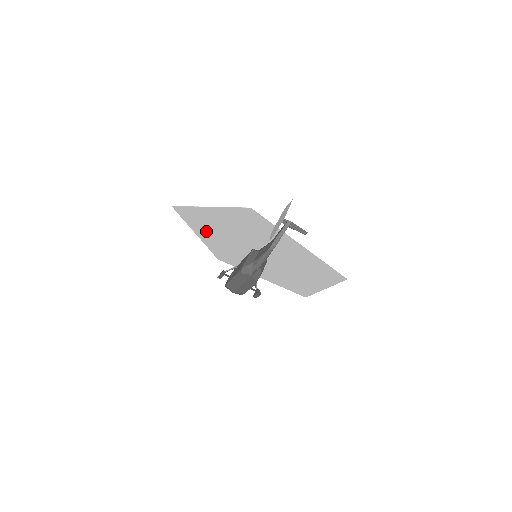
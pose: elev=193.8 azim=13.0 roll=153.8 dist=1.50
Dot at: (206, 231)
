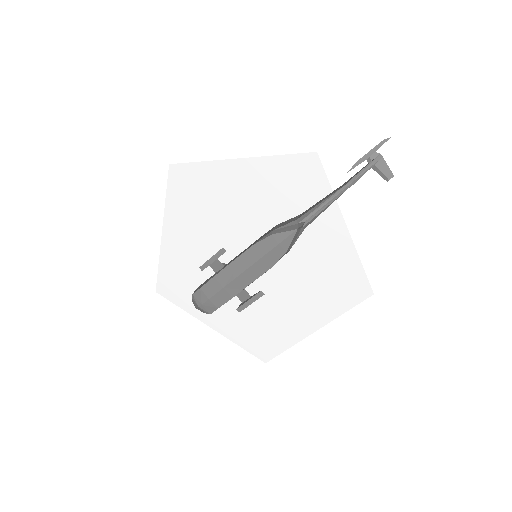
Dot at: (190, 218)
